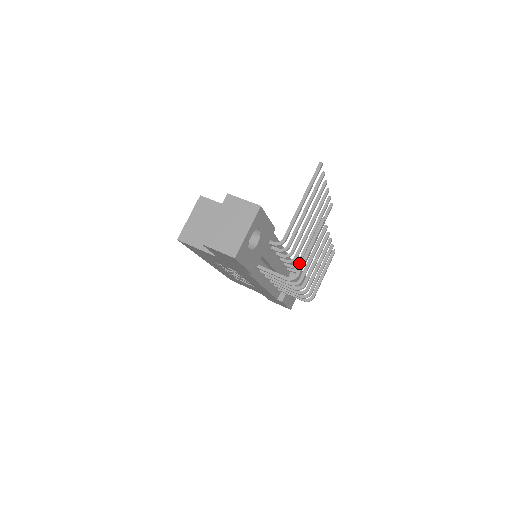
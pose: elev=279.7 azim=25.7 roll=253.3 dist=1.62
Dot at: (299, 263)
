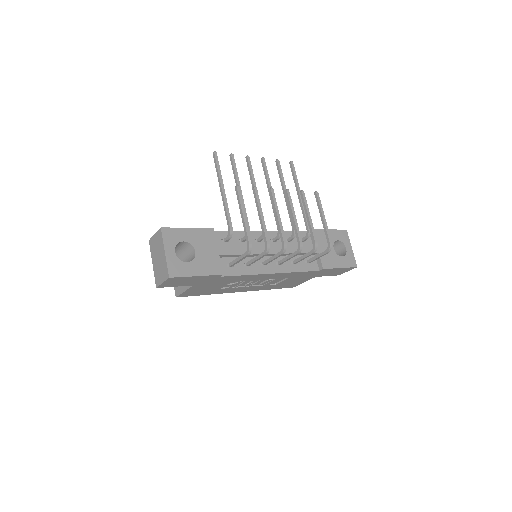
Dot at: (293, 229)
